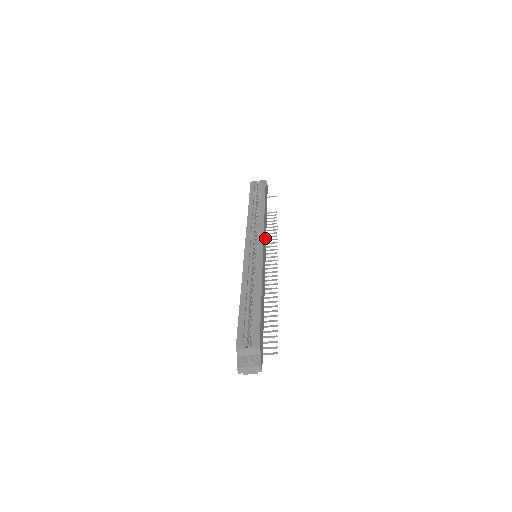
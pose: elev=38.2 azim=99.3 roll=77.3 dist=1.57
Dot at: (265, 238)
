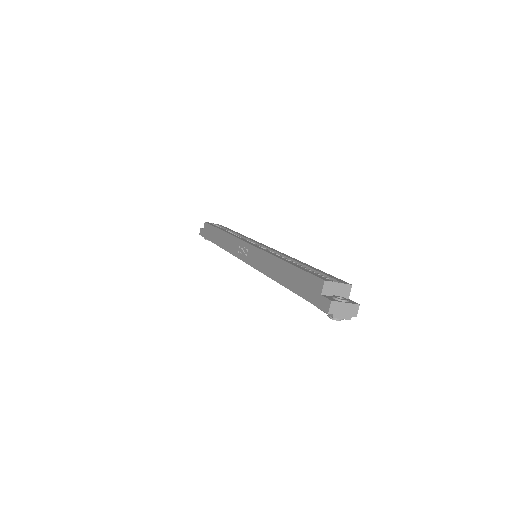
Dot at: occluded
